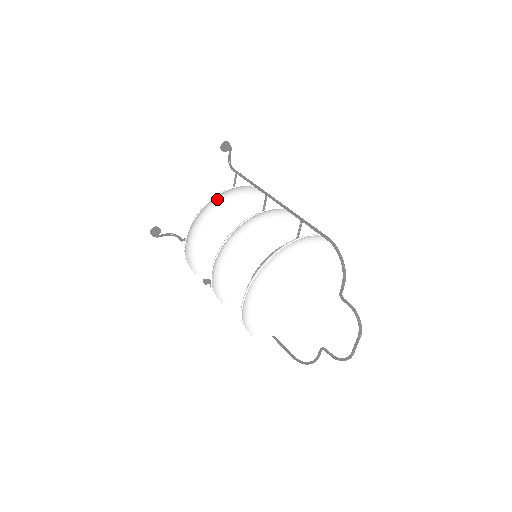
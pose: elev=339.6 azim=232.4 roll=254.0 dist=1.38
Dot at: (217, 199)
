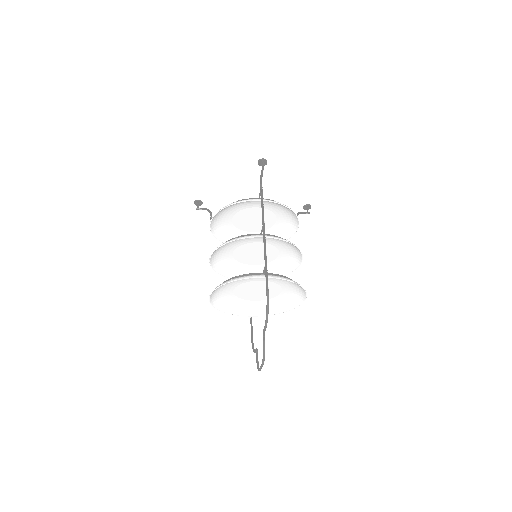
Dot at: (241, 202)
